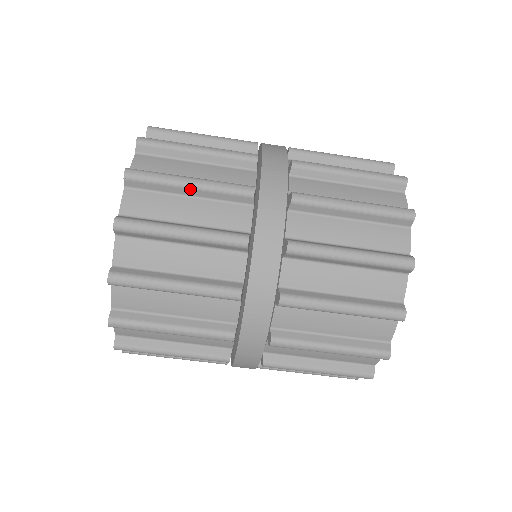
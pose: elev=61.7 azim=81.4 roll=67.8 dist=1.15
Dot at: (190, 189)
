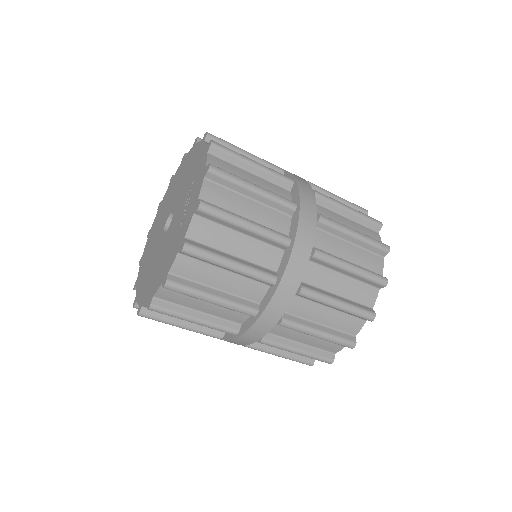
Dot at: (254, 166)
